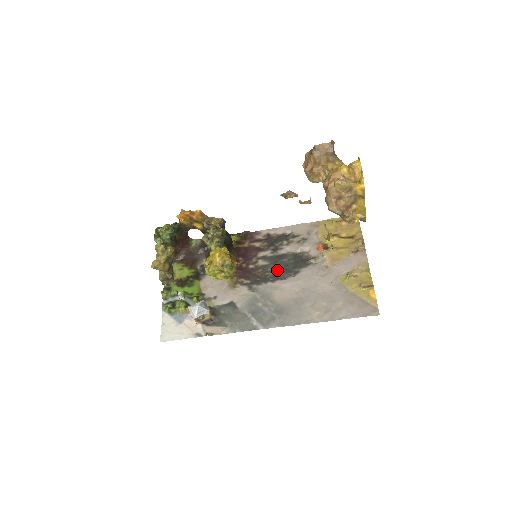
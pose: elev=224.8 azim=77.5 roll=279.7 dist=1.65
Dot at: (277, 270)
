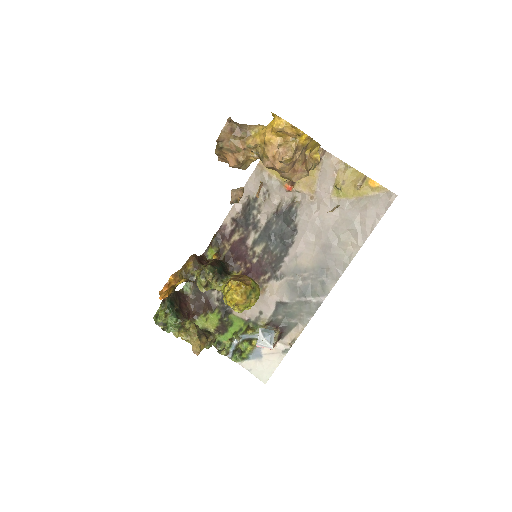
Dot at: (278, 242)
